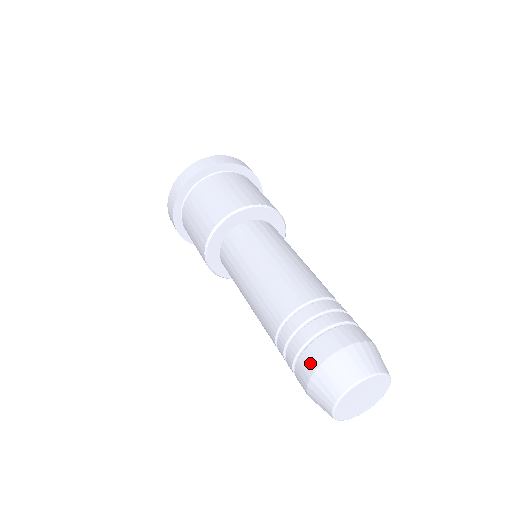
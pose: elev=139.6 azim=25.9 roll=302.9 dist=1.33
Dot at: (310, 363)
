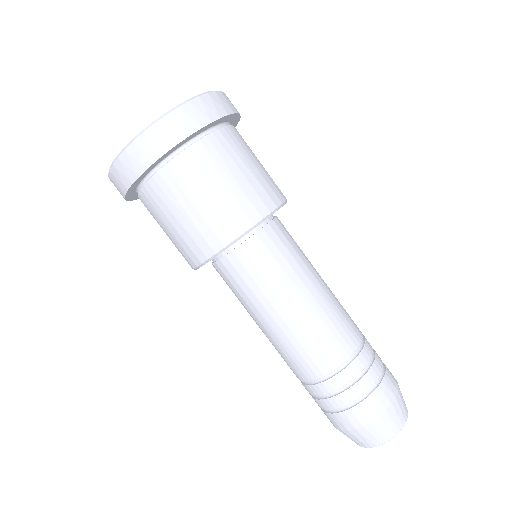
Dot at: occluded
